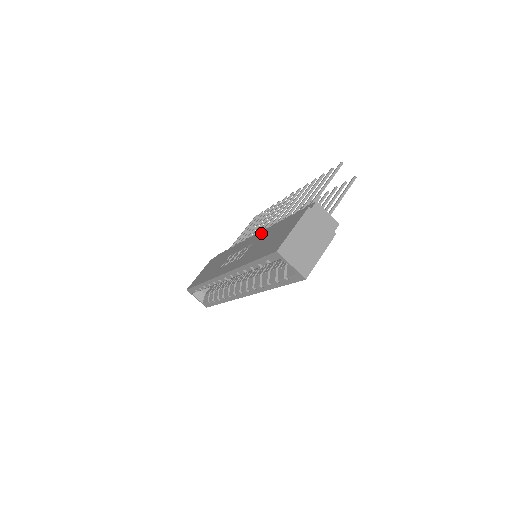
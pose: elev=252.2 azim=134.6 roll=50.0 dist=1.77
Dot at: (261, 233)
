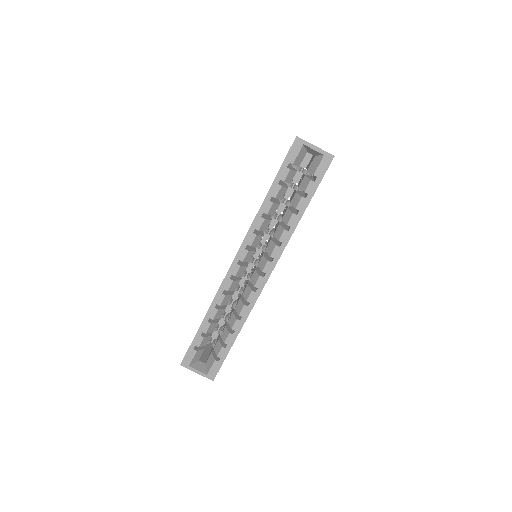
Dot at: occluded
